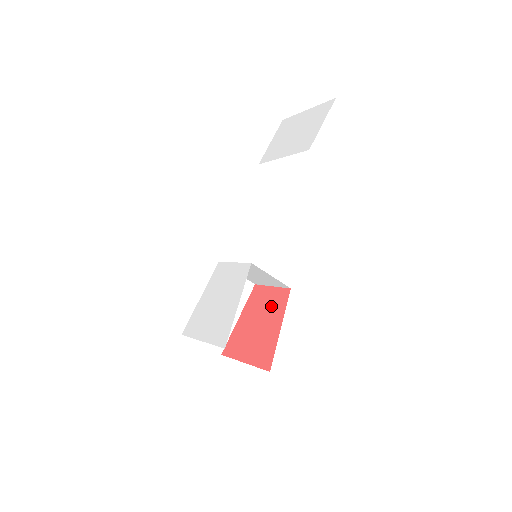
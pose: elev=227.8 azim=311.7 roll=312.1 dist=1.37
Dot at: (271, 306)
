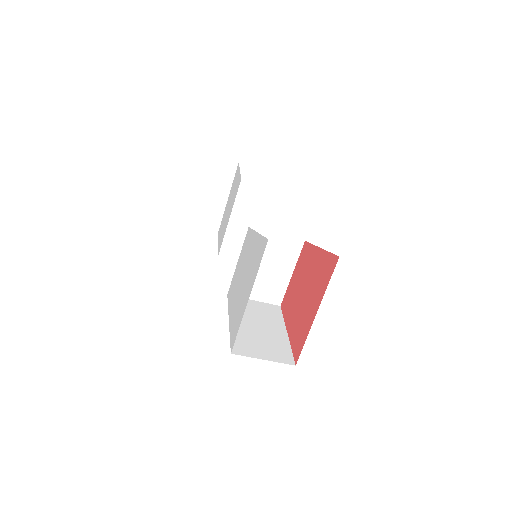
Dot at: (302, 270)
